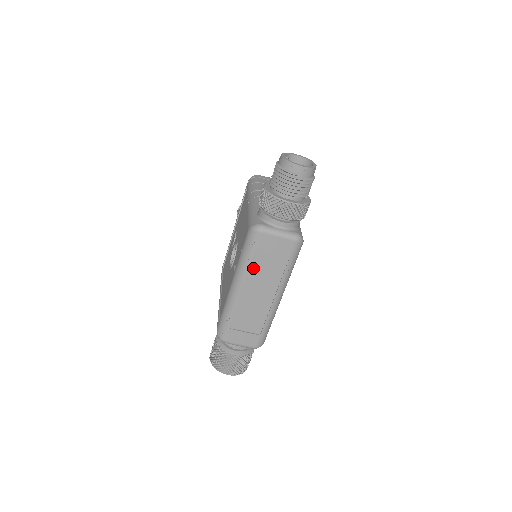
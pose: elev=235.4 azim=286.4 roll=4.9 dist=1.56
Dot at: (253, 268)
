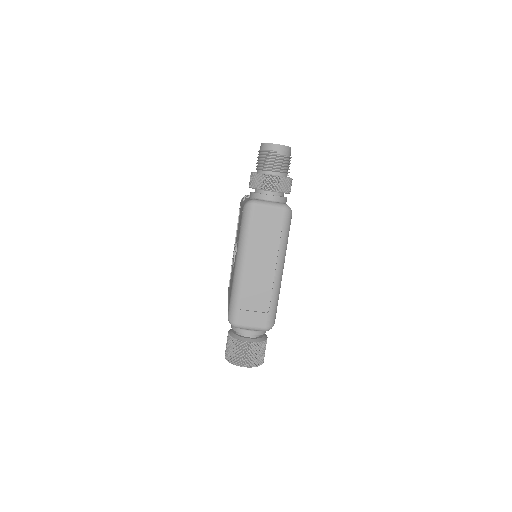
Dot at: (252, 242)
